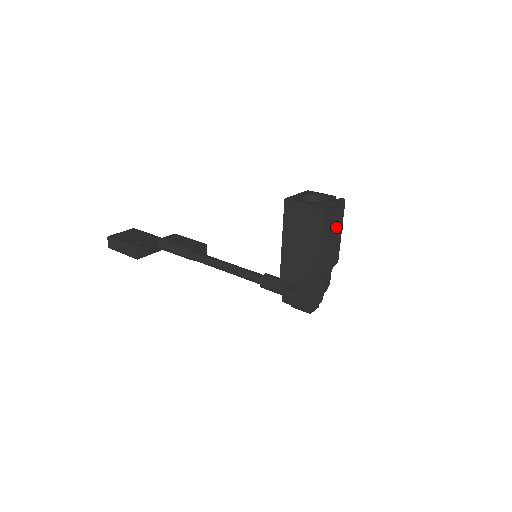
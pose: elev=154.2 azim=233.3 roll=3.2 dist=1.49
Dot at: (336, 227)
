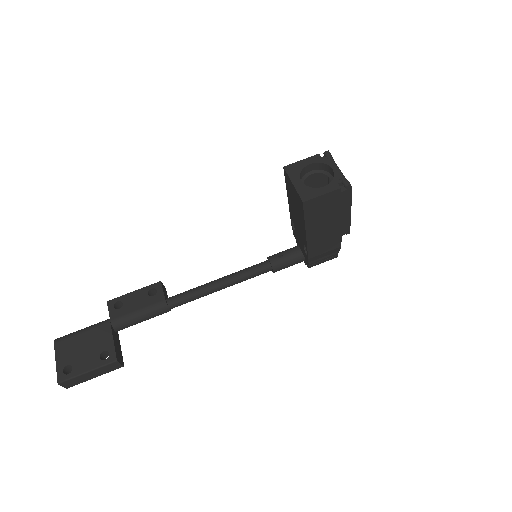
Dot at: occluded
